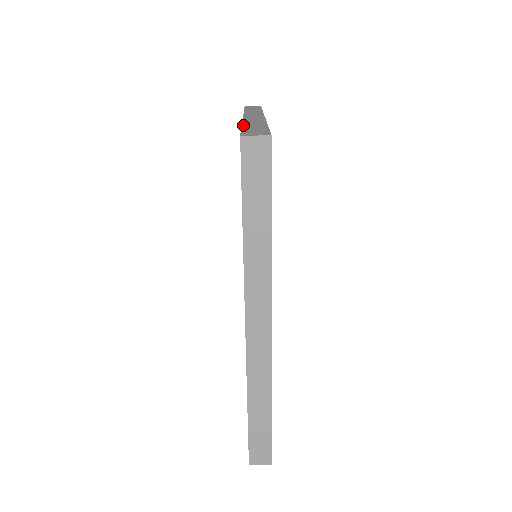
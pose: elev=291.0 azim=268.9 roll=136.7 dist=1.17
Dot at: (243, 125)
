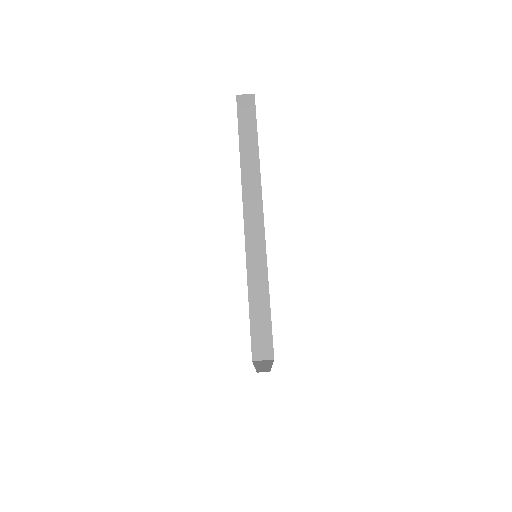
Dot at: occluded
